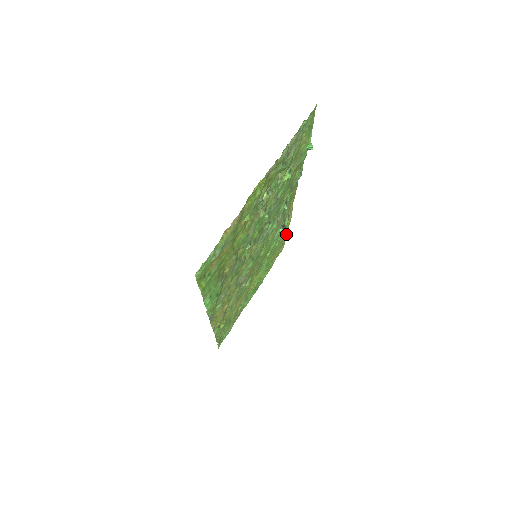
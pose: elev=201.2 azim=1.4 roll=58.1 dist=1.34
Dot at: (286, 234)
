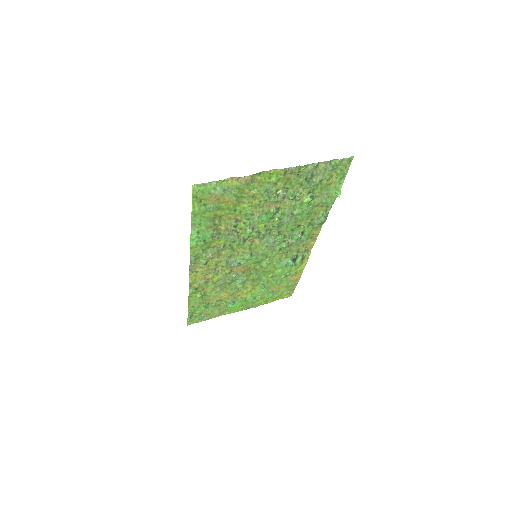
Dot at: (297, 279)
